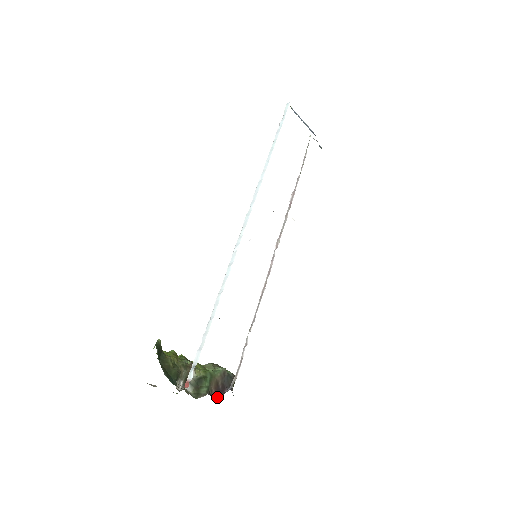
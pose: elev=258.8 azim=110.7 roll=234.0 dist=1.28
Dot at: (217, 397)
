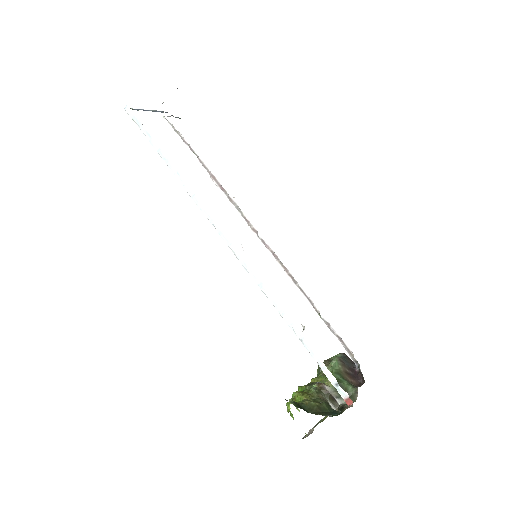
Dot at: (359, 381)
